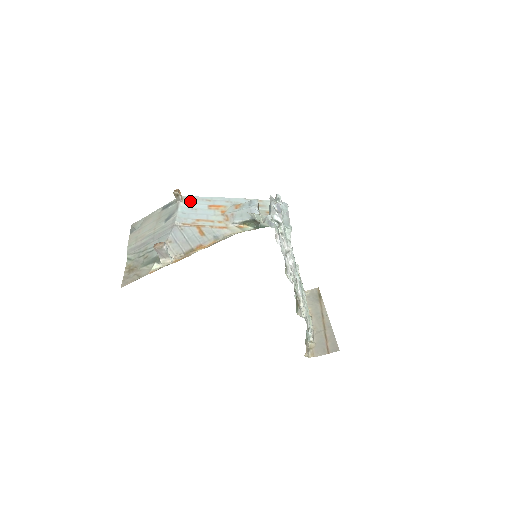
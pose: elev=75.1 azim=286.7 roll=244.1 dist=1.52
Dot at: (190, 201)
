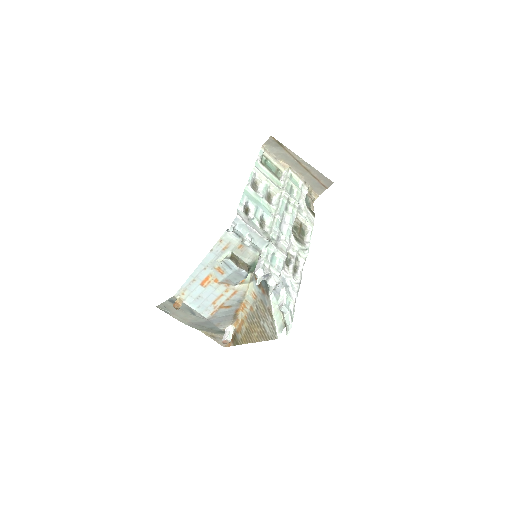
Dot at: (186, 294)
